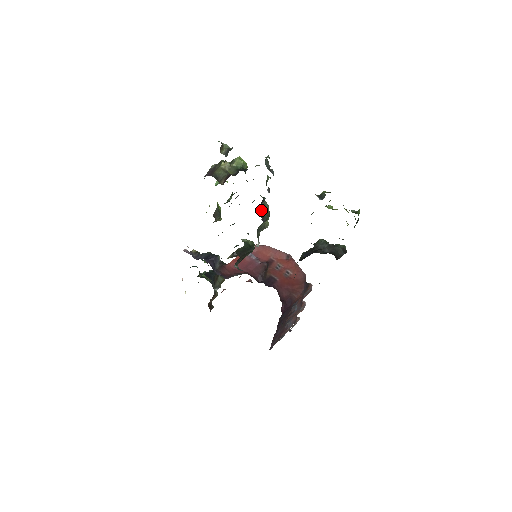
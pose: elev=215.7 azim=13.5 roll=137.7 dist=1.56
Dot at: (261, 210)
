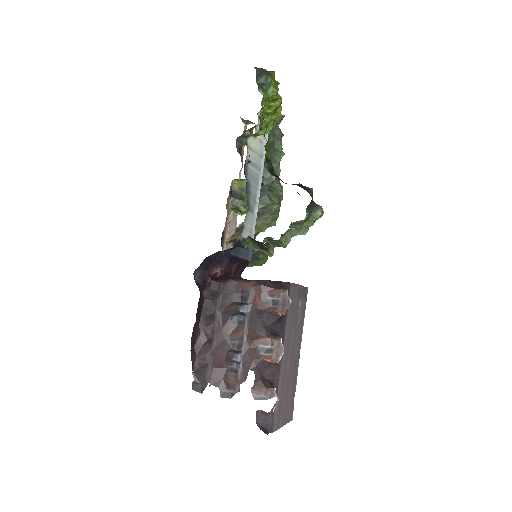
Dot at: occluded
